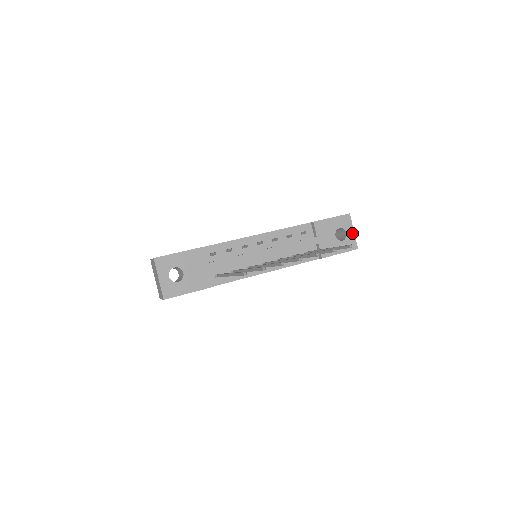
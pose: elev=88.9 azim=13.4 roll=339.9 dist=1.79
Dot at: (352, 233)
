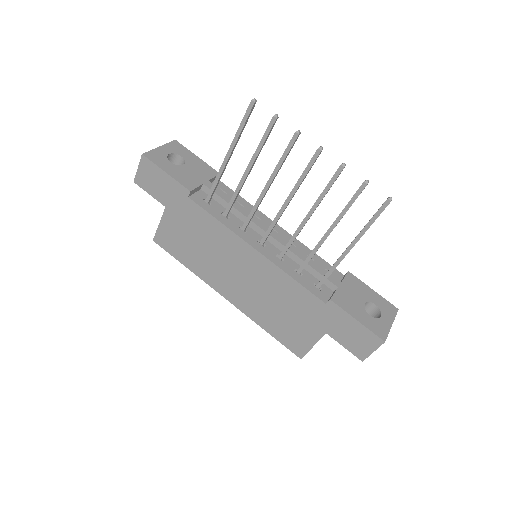
Dot at: (388, 324)
